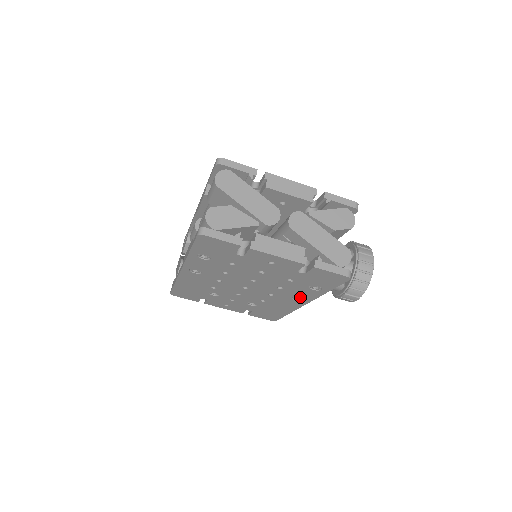
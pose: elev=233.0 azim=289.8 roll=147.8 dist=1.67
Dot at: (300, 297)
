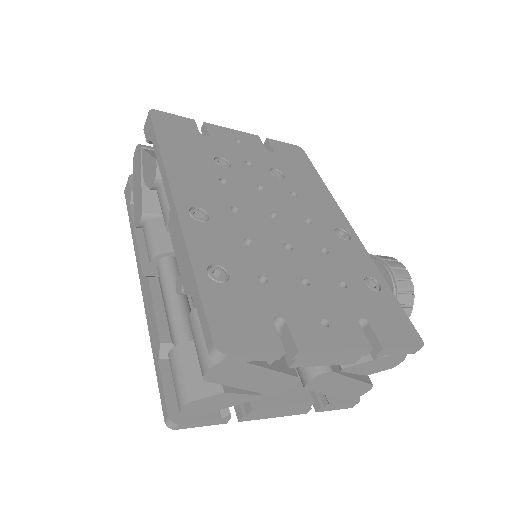
Dot at: occluded
